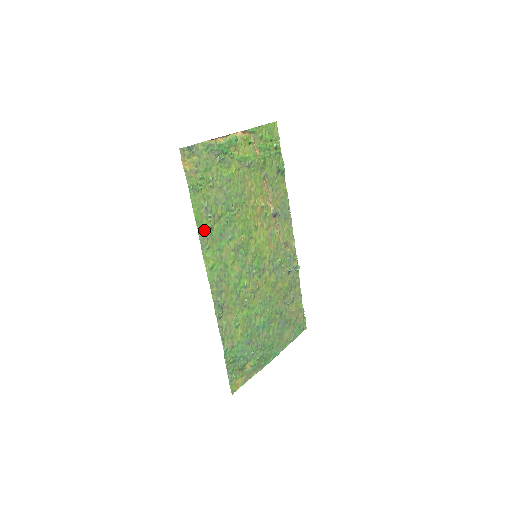
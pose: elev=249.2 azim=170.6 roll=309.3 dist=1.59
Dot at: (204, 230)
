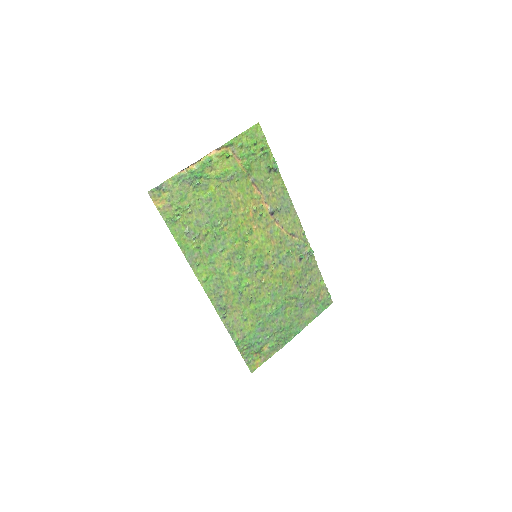
Dot at: (190, 251)
